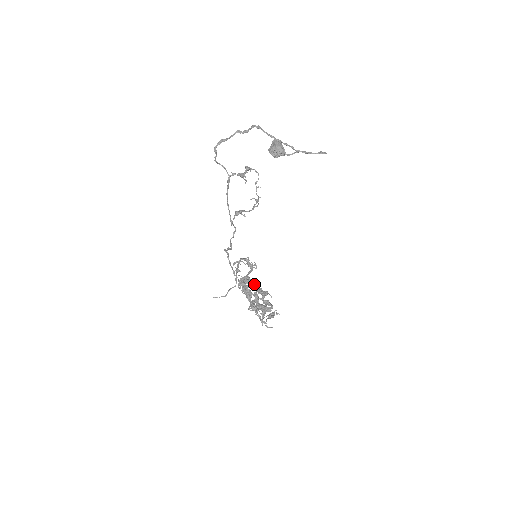
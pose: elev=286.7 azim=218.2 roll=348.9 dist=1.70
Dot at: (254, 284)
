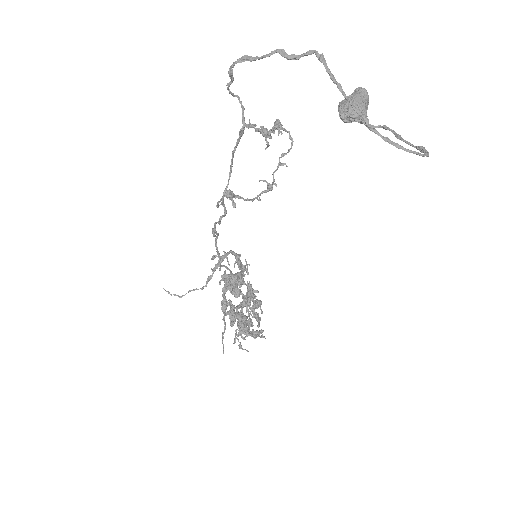
Dot at: (247, 285)
